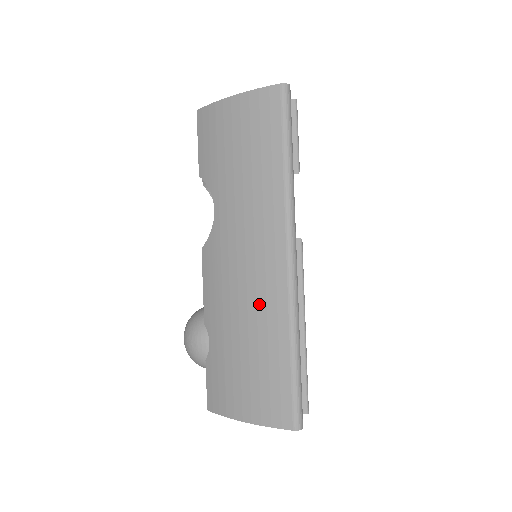
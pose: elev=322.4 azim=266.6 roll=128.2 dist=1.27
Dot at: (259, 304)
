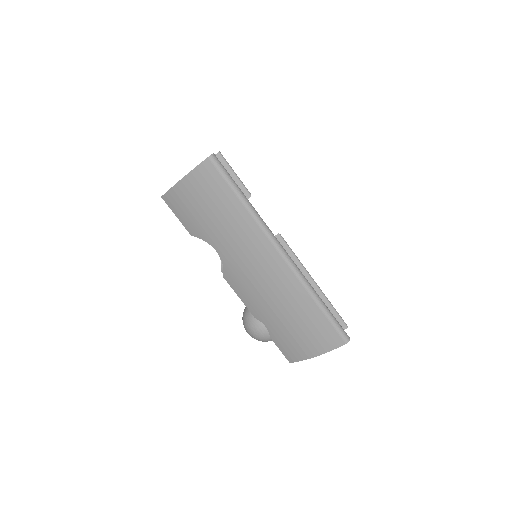
Dot at: (281, 290)
